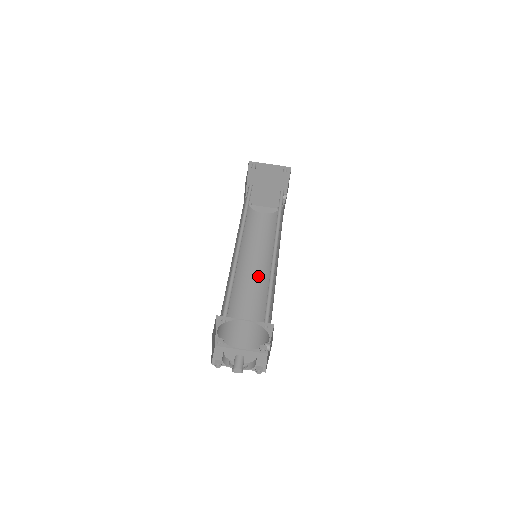
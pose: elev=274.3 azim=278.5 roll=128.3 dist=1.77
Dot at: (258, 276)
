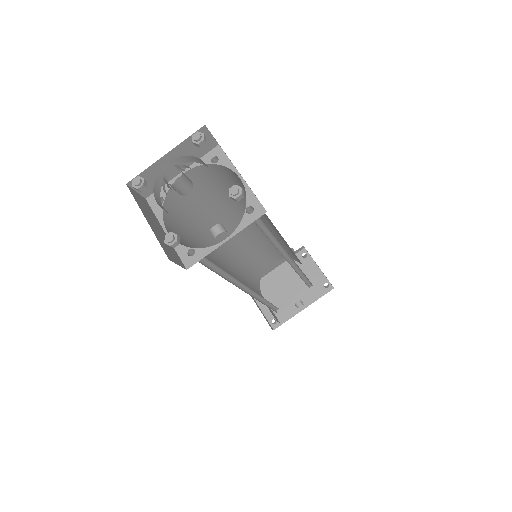
Dot at: occluded
